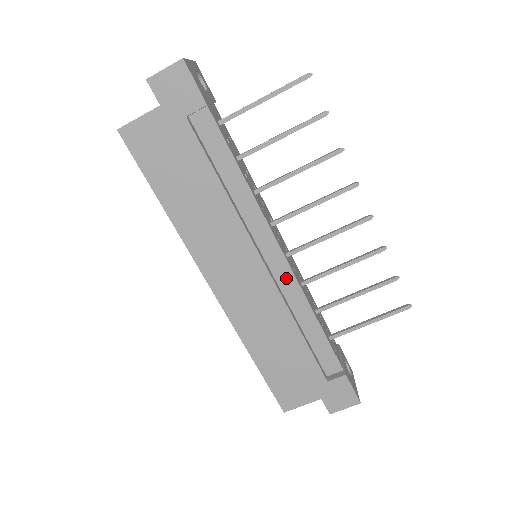
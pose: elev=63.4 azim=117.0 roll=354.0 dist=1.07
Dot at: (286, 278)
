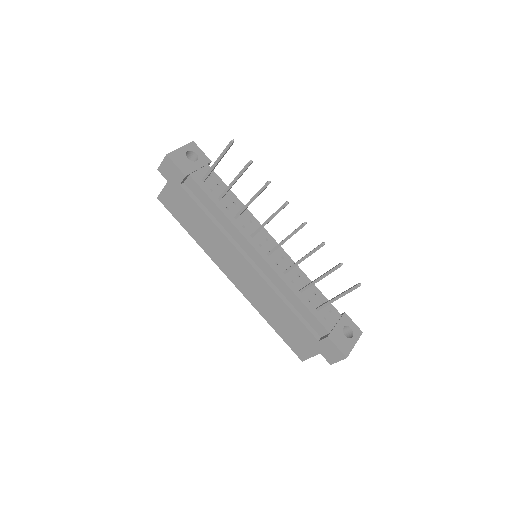
Dot at: (268, 271)
